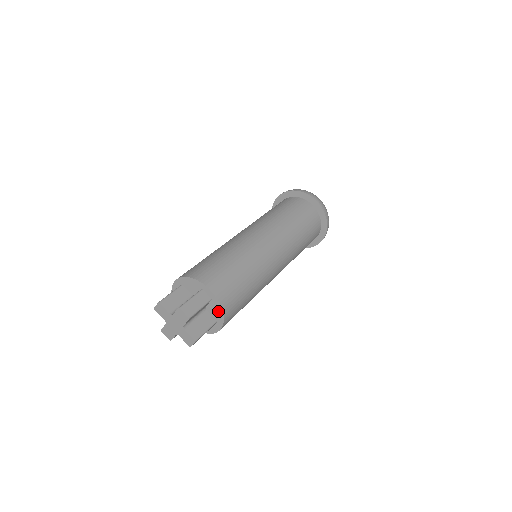
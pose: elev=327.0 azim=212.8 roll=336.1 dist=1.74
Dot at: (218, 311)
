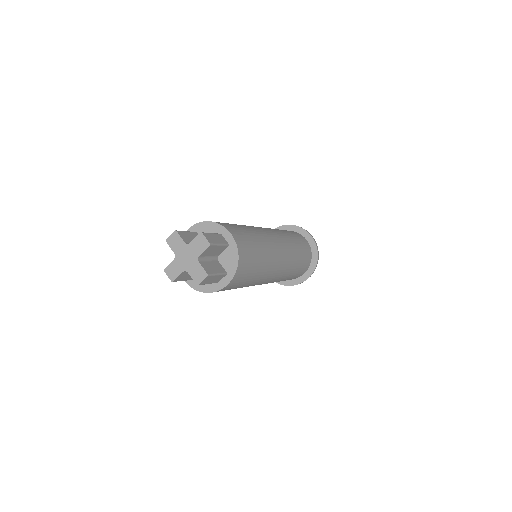
Dot at: (233, 259)
